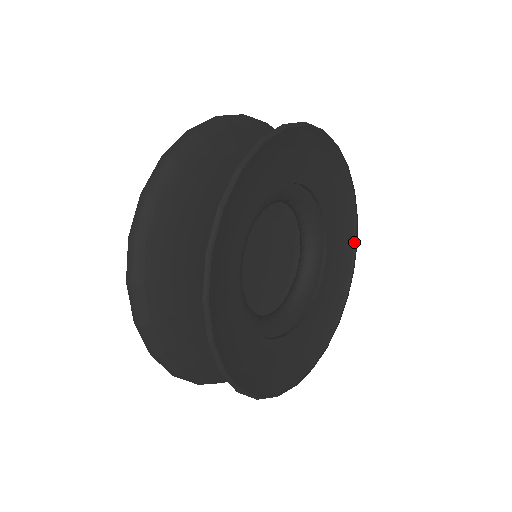
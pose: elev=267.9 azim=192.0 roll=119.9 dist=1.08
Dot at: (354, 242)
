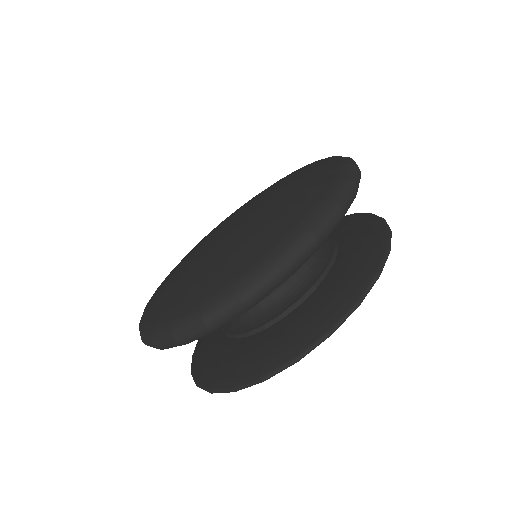
Dot at: occluded
